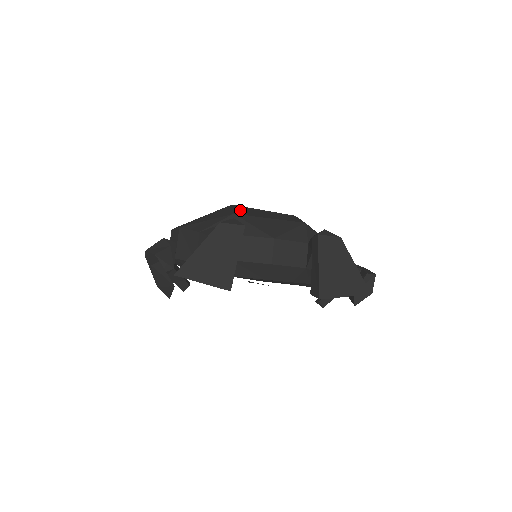
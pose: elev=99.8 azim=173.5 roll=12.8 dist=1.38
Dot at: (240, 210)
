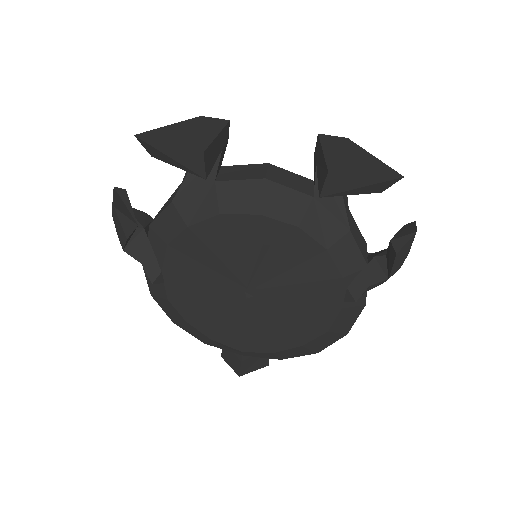
Dot at: occluded
